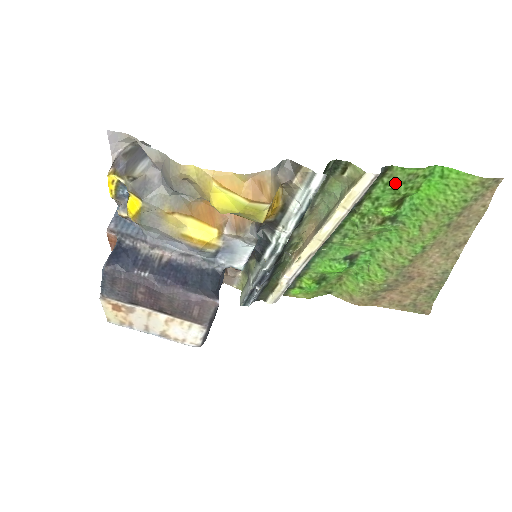
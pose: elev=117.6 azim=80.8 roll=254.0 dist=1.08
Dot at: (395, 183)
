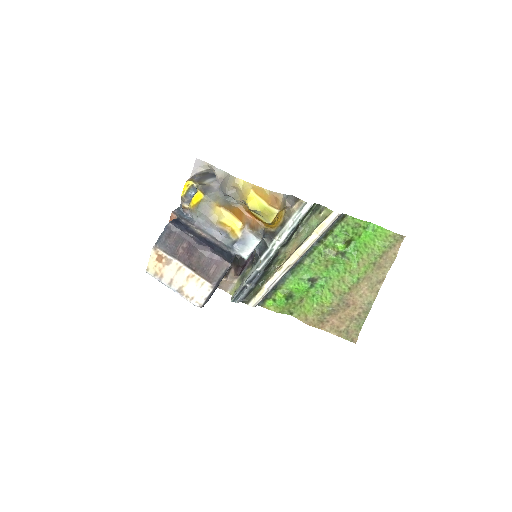
Dot at: (347, 227)
